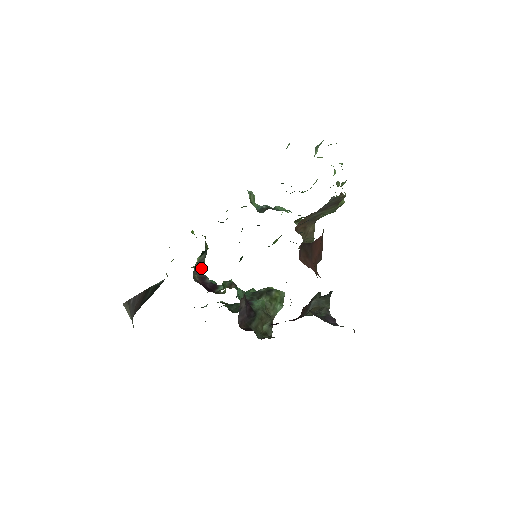
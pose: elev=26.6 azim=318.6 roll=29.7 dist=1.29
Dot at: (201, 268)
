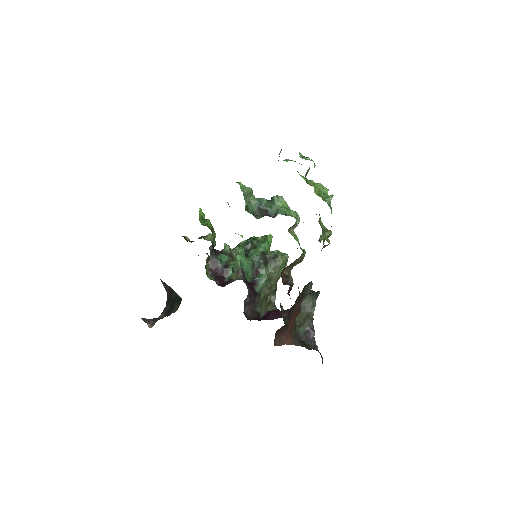
Dot at: occluded
